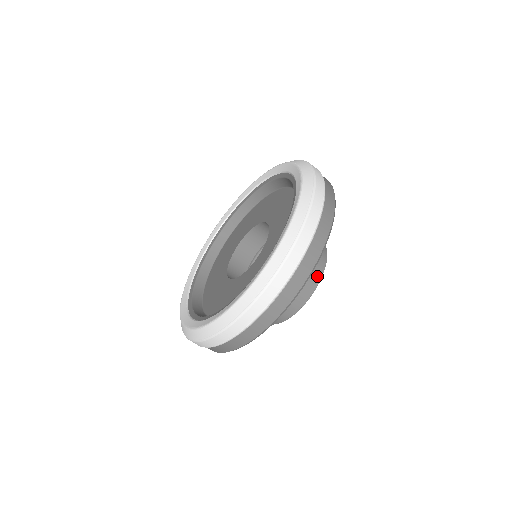
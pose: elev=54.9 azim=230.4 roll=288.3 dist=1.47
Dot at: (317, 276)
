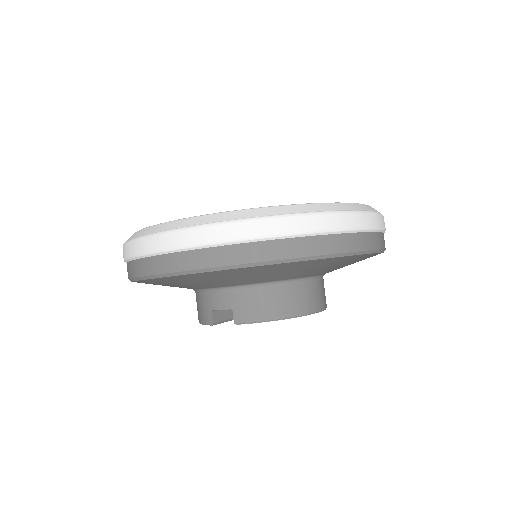
Dot at: occluded
